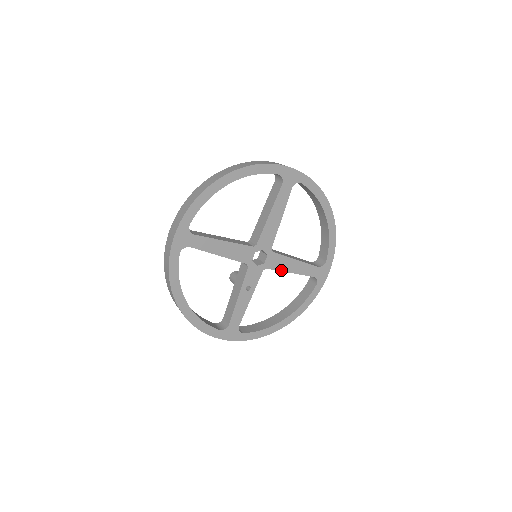
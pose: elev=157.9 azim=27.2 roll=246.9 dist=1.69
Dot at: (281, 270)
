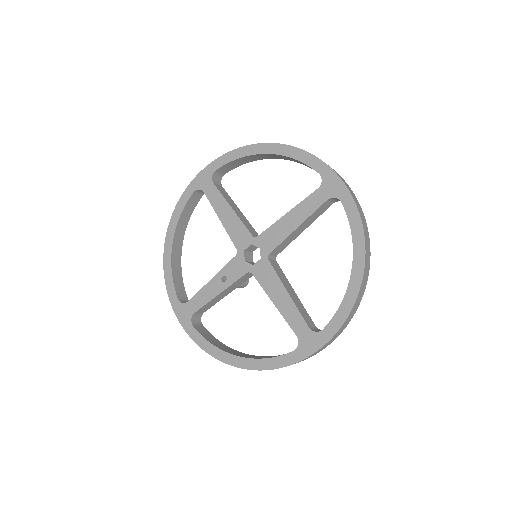
Dot at: (265, 290)
